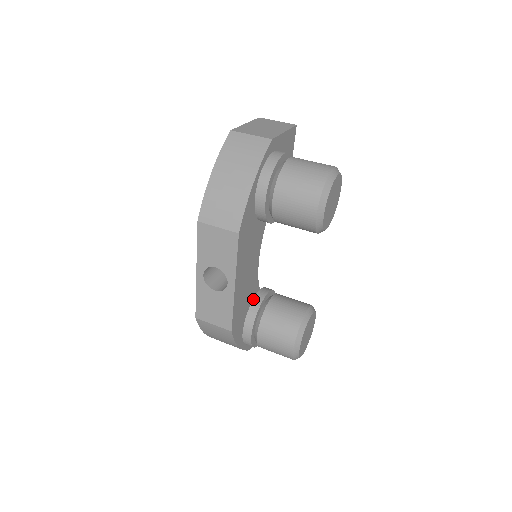
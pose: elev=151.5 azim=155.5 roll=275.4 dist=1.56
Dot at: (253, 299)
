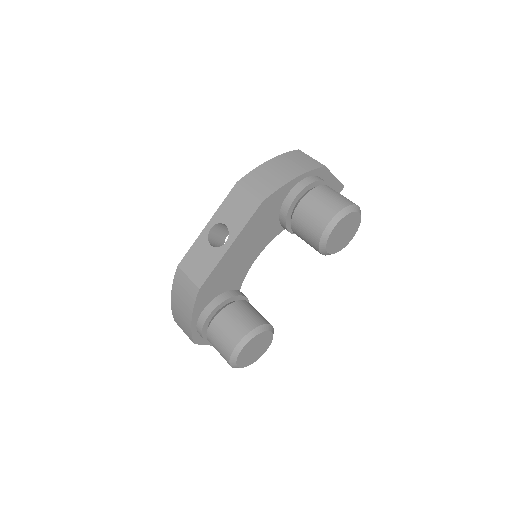
Dot at: (230, 290)
